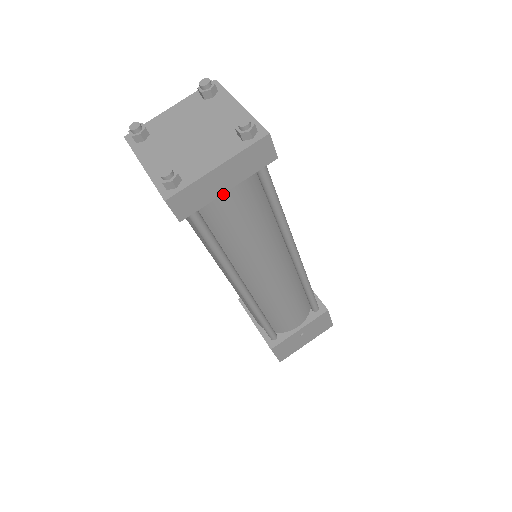
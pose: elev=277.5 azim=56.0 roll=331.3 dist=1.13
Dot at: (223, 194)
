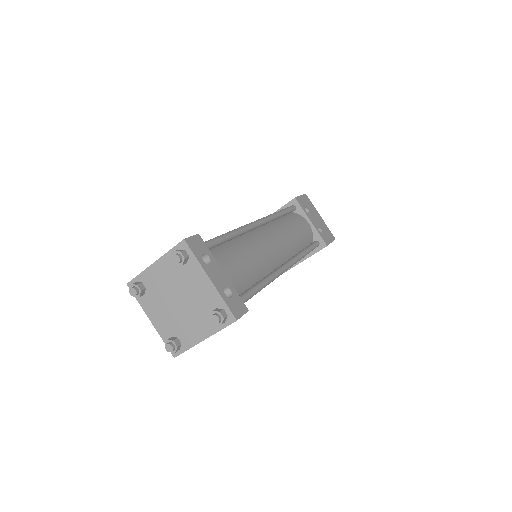
Dot at: occluded
